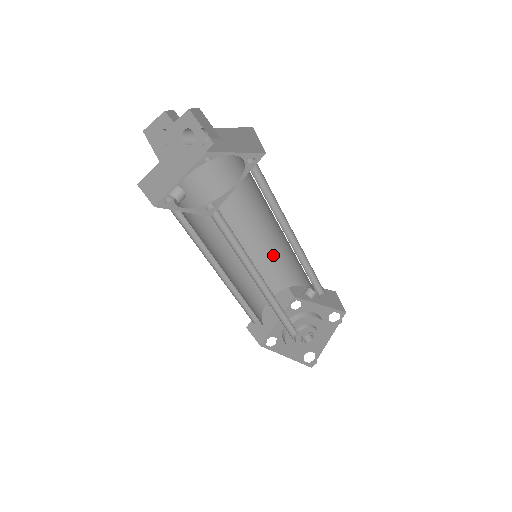
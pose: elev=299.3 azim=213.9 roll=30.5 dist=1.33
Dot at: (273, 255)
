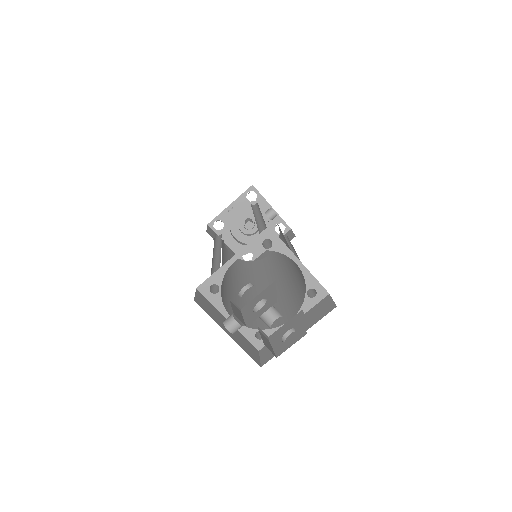
Dot at: occluded
